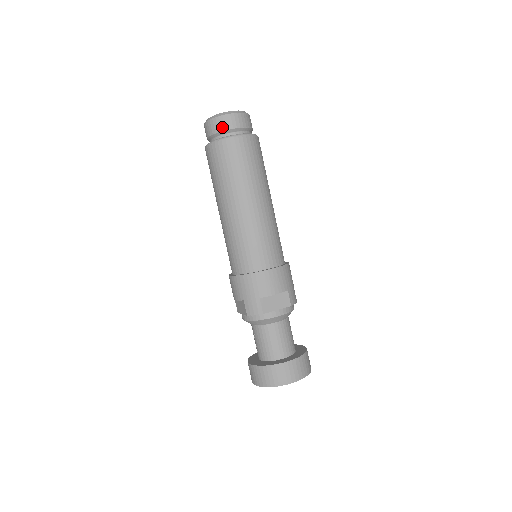
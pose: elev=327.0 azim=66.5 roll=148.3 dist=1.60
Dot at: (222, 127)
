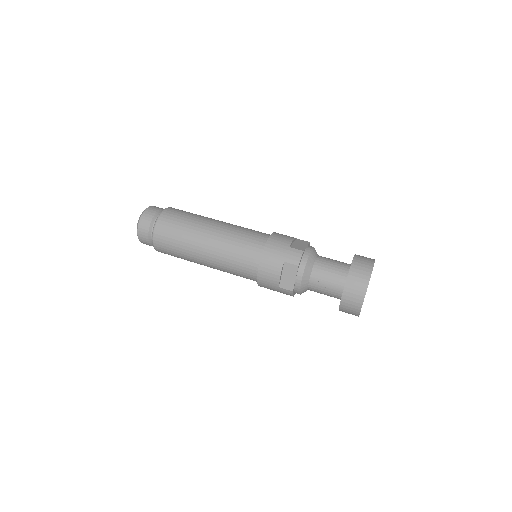
Dot at: (151, 215)
